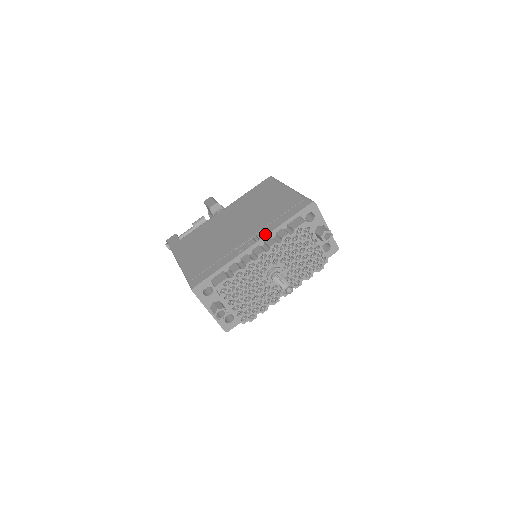
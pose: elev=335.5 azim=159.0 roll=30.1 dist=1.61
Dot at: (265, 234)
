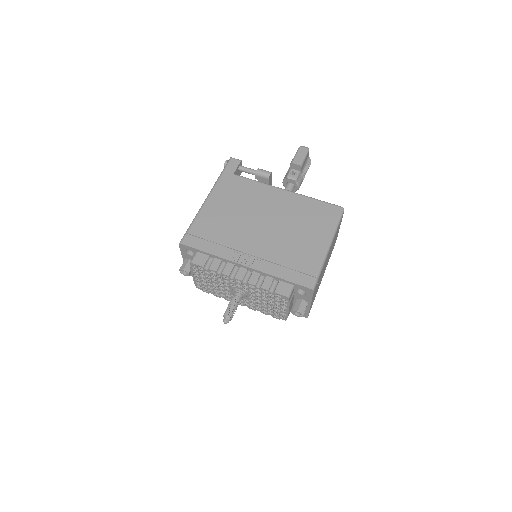
Dot at: (259, 268)
